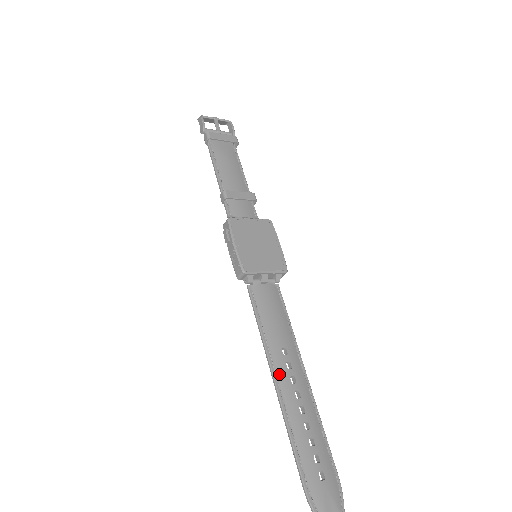
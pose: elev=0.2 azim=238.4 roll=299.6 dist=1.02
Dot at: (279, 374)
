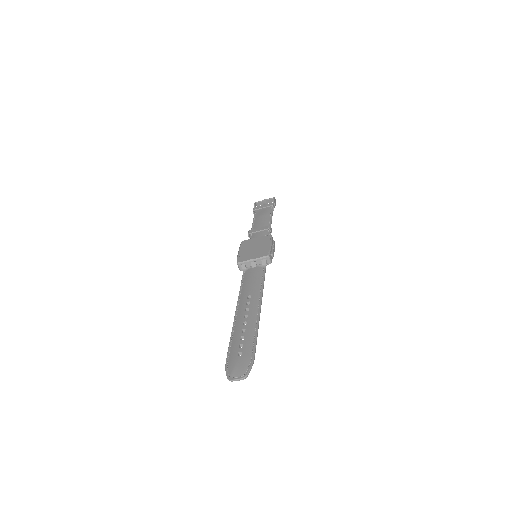
Dot at: (240, 308)
